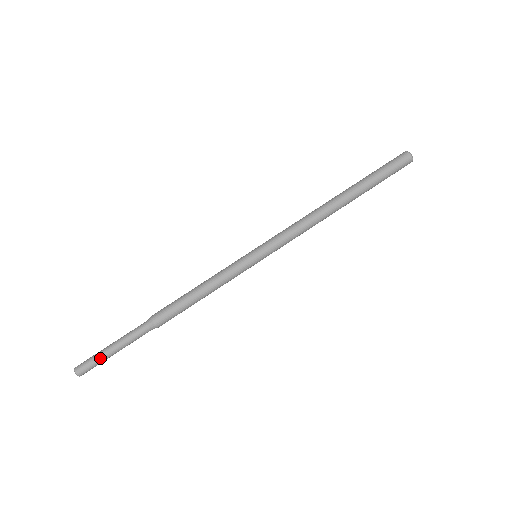
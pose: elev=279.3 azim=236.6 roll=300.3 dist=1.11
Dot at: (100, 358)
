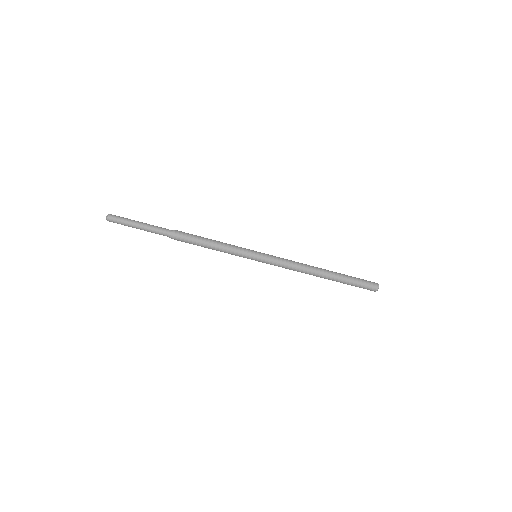
Dot at: (128, 222)
